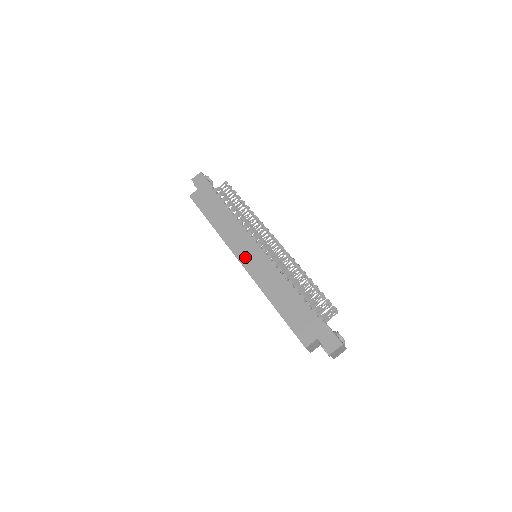
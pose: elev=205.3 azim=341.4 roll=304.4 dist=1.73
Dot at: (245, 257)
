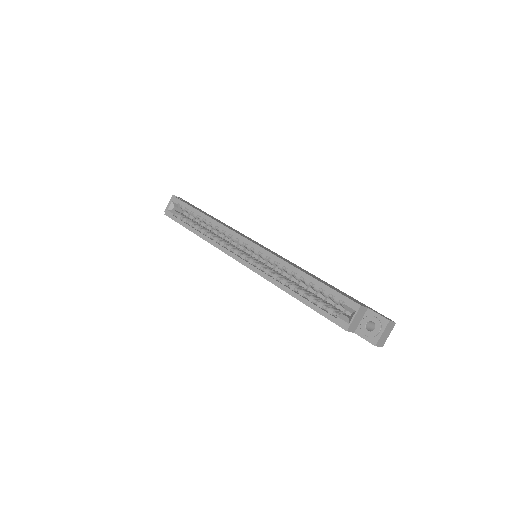
Dot at: occluded
